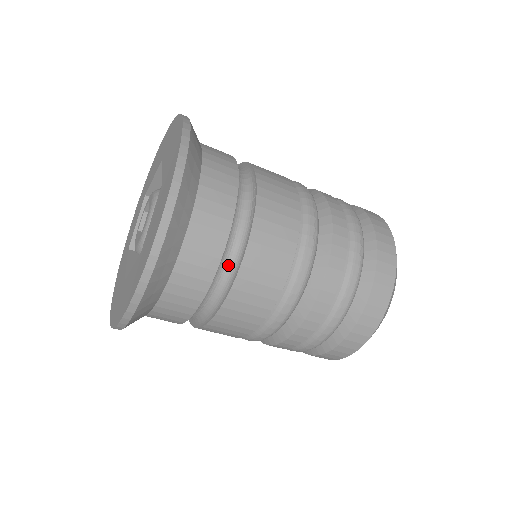
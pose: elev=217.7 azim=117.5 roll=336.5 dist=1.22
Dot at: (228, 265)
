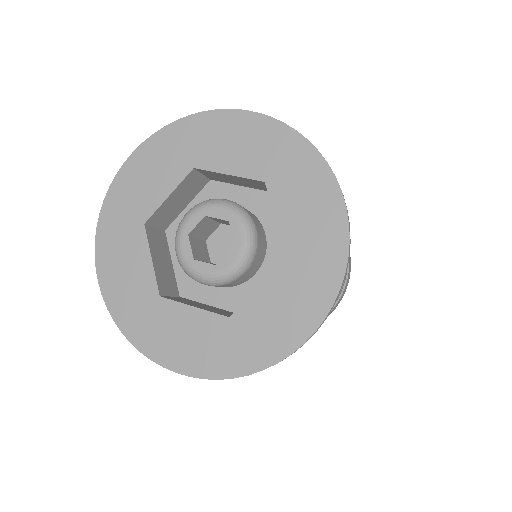
Dot at: occluded
